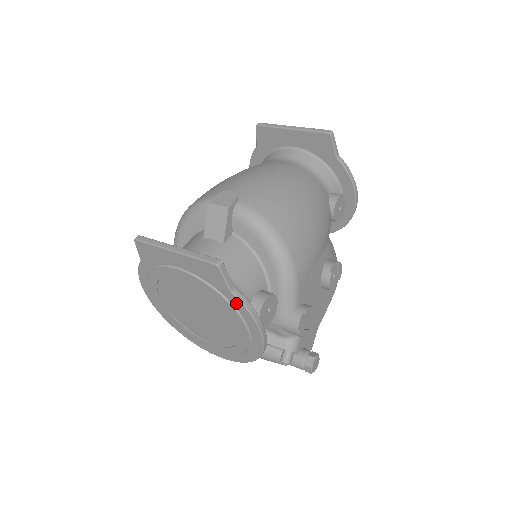
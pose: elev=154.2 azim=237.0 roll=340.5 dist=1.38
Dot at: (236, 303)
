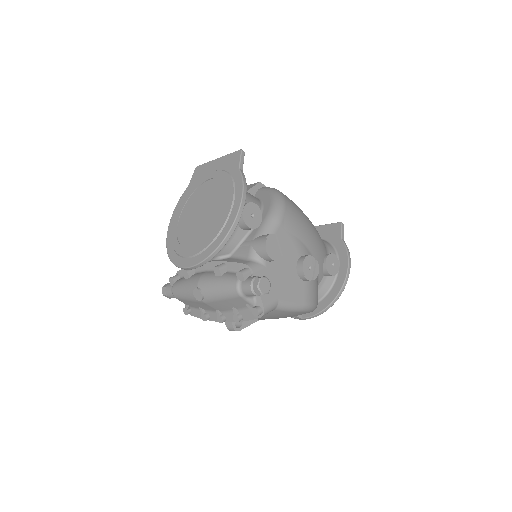
Dot at: (237, 178)
